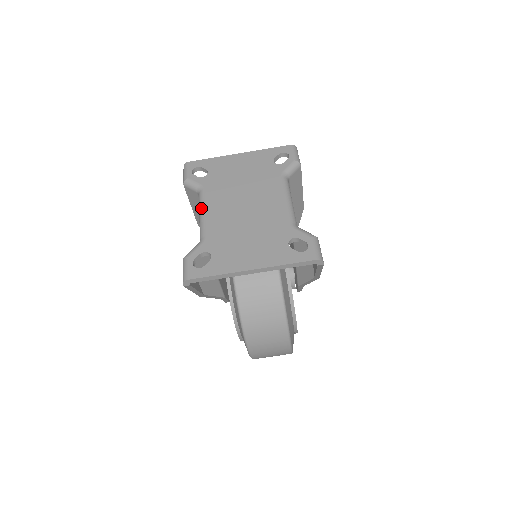
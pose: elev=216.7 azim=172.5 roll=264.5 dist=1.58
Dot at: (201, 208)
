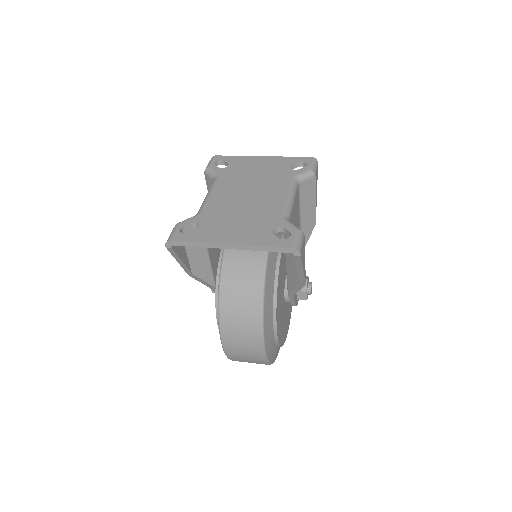
Dot at: (209, 190)
